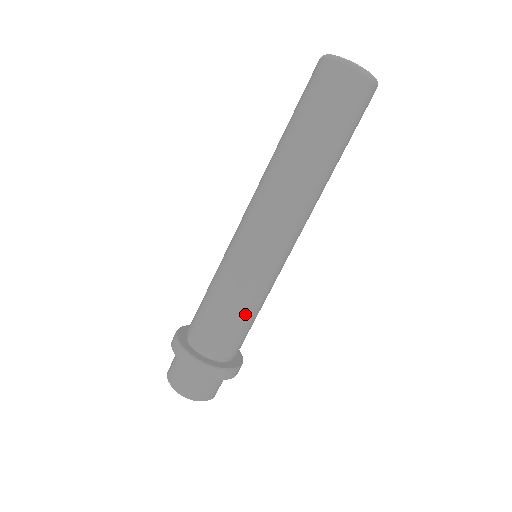
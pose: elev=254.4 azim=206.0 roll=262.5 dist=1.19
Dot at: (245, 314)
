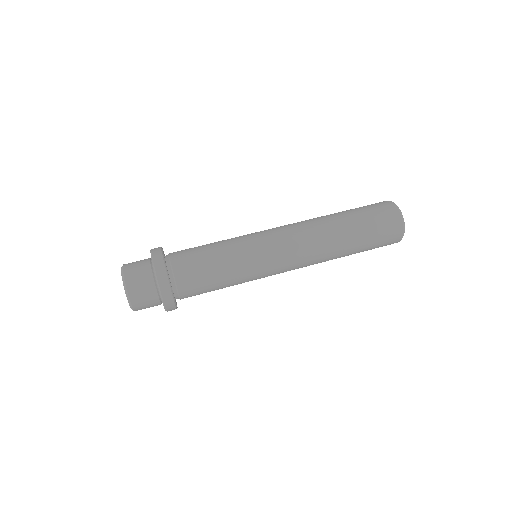
Dot at: (222, 283)
